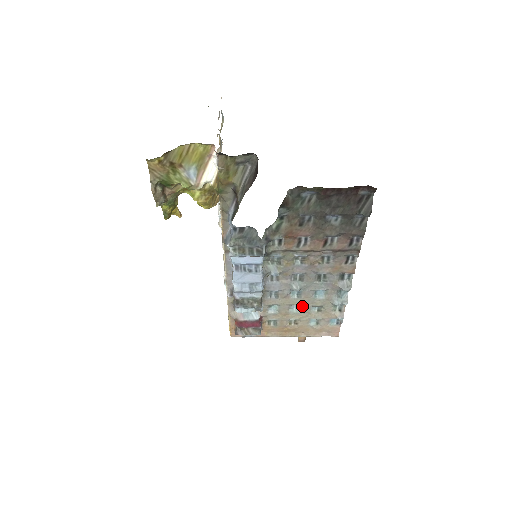
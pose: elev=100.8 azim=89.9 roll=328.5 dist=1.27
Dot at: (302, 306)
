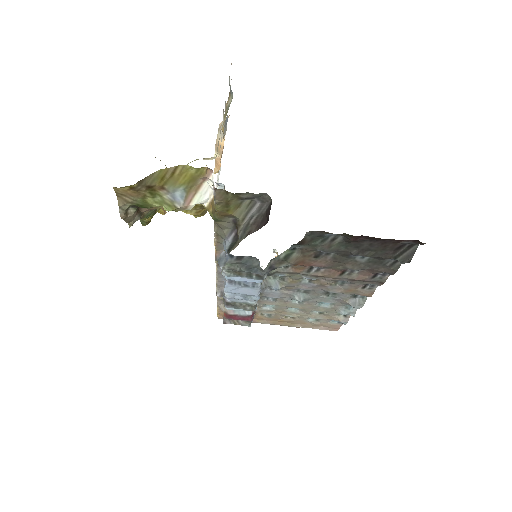
Dot at: (302, 309)
